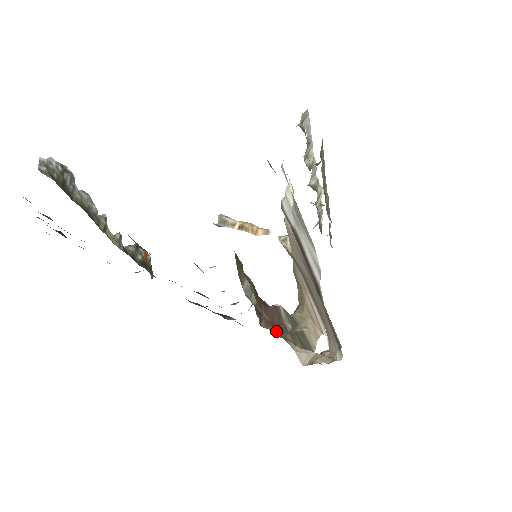
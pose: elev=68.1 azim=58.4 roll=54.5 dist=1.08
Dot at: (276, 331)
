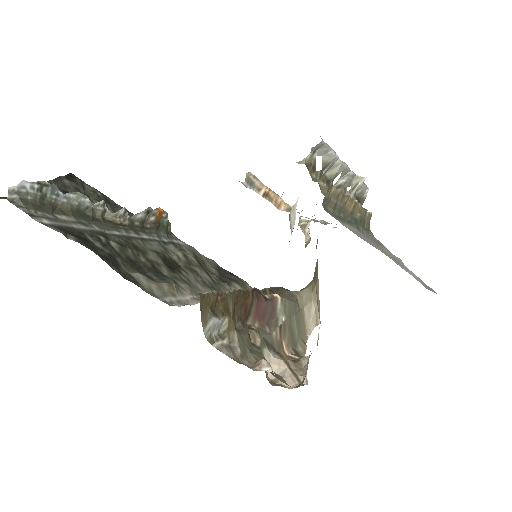
Dot at: (257, 336)
